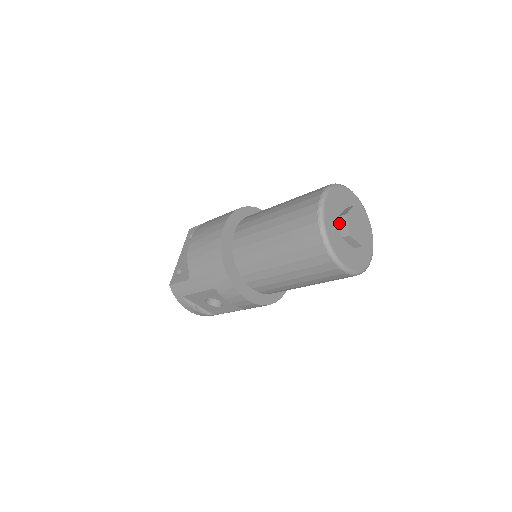
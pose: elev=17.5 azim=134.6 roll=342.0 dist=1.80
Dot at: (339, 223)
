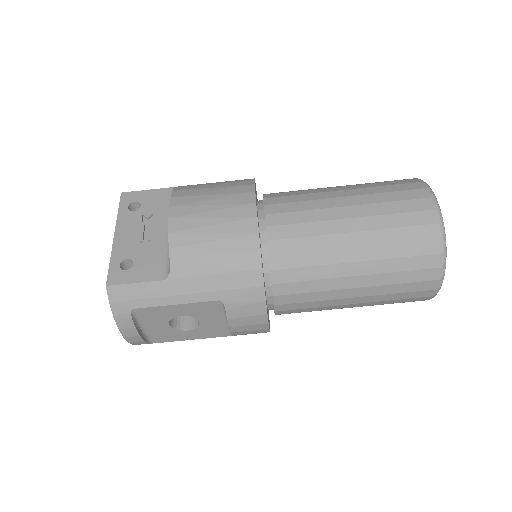
Dot at: occluded
